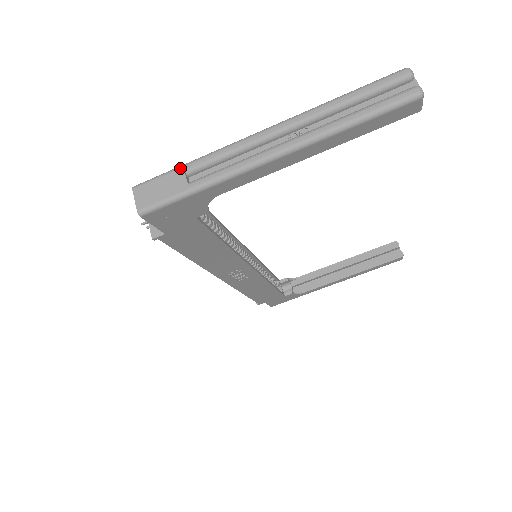
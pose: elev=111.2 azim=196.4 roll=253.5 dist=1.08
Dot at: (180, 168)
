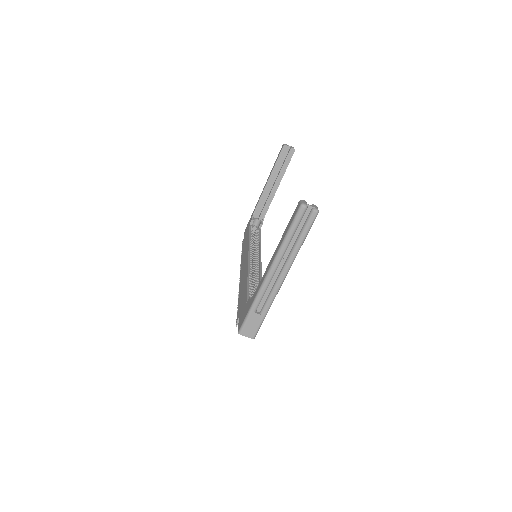
Dot at: (251, 313)
